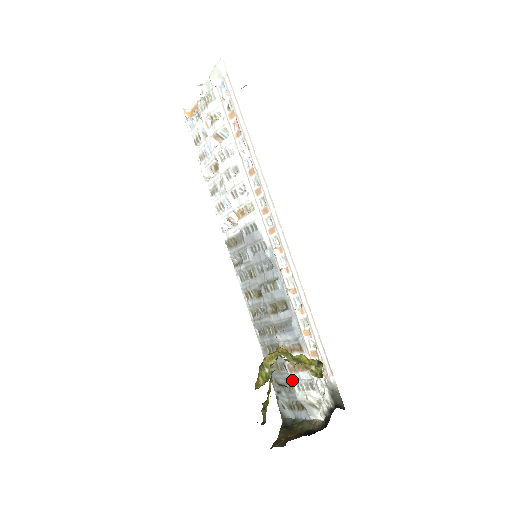
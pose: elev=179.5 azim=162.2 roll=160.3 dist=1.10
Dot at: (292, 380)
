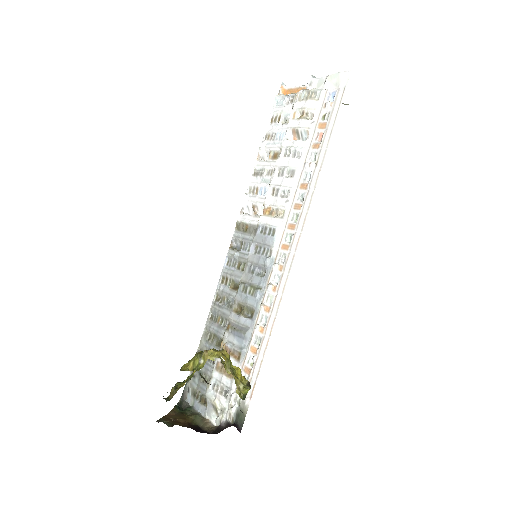
Dot at: (212, 376)
